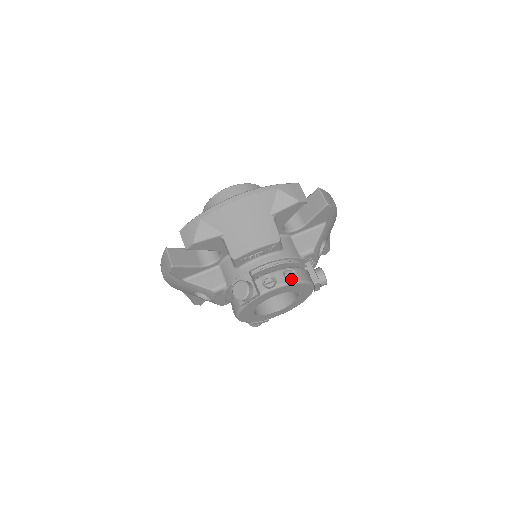
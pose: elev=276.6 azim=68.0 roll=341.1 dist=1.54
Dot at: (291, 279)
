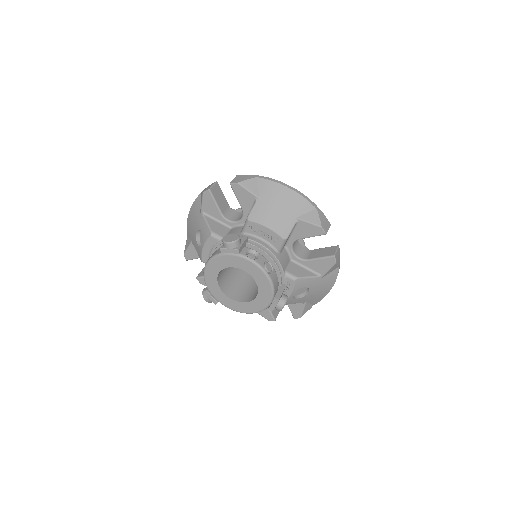
Dot at: (266, 269)
